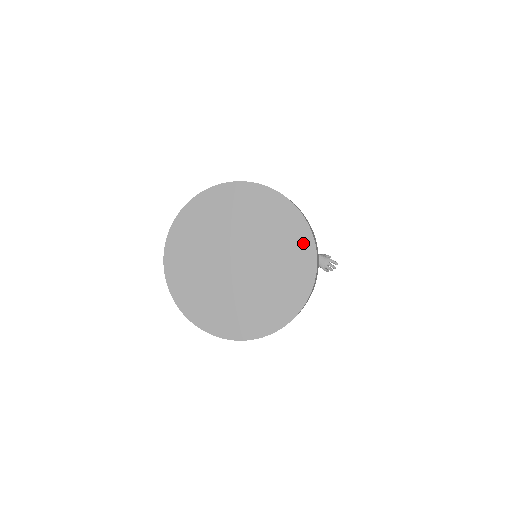
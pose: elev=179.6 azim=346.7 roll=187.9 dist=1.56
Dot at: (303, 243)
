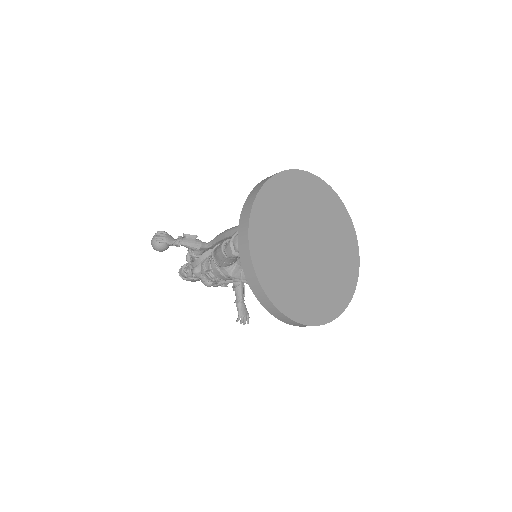
Dot at: (349, 284)
